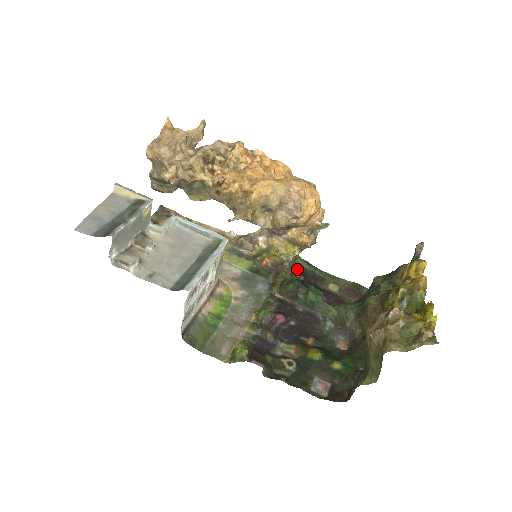
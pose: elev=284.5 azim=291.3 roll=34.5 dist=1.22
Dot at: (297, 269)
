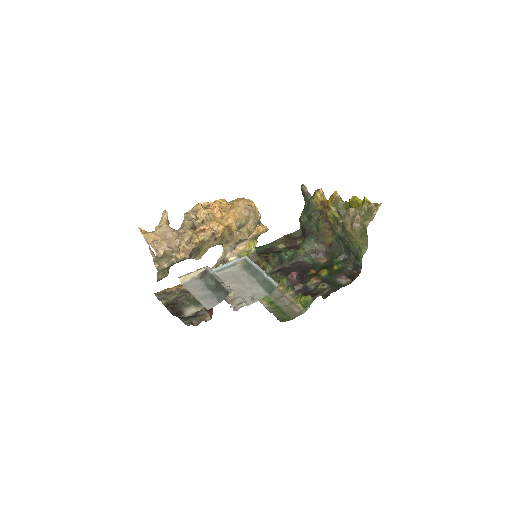
Dot at: (258, 254)
